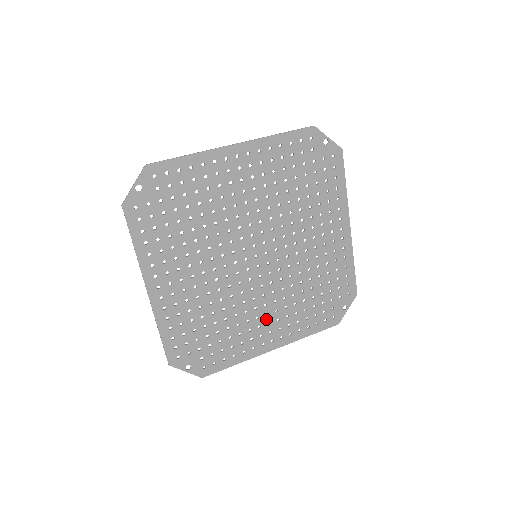
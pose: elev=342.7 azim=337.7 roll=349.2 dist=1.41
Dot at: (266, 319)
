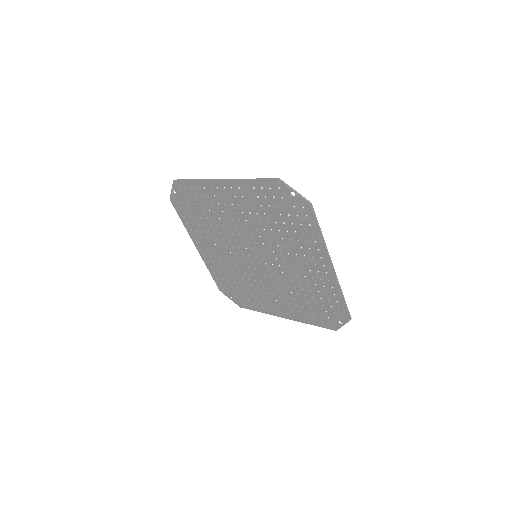
Dot at: (273, 297)
